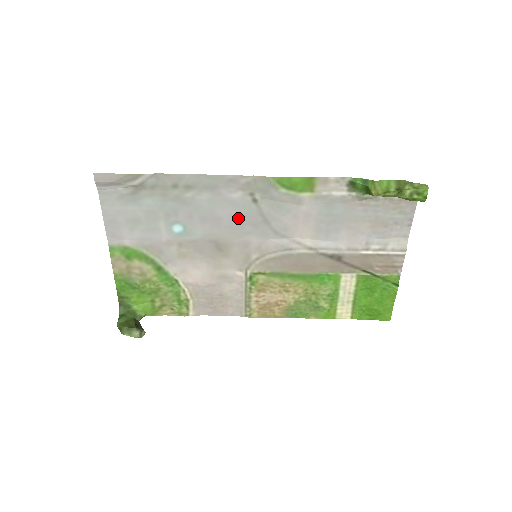
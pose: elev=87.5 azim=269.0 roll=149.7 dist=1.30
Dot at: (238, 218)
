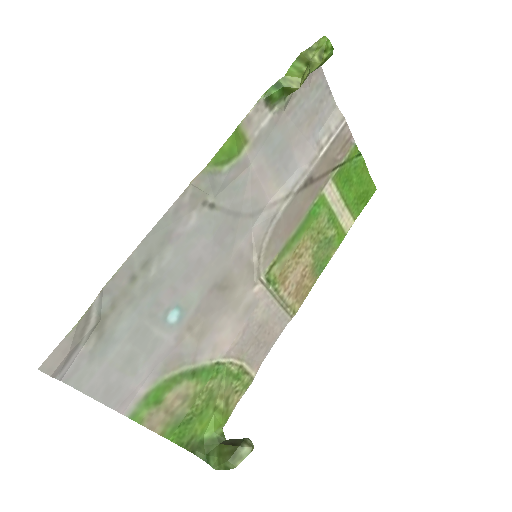
Dot at: (213, 240)
